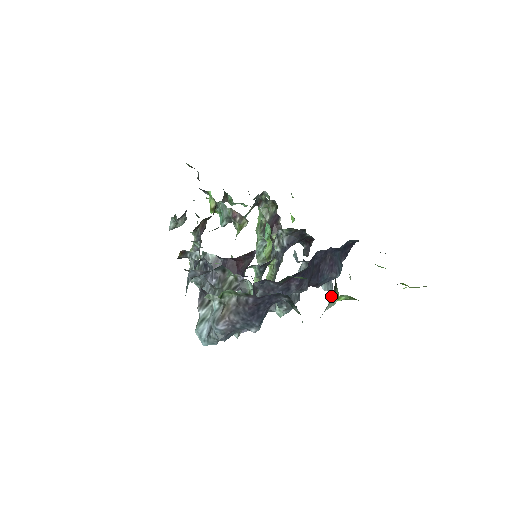
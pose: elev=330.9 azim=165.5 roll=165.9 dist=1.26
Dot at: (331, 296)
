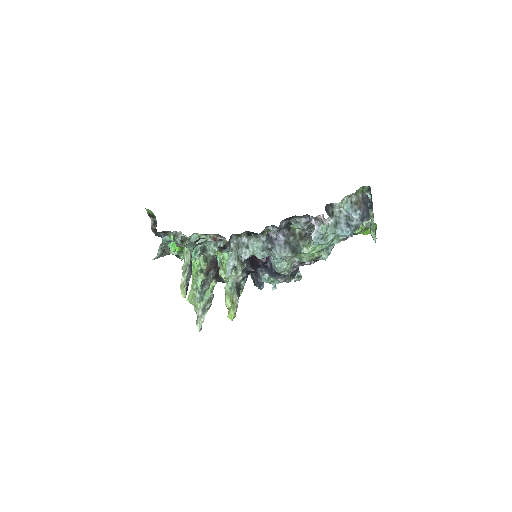
Dot at: occluded
